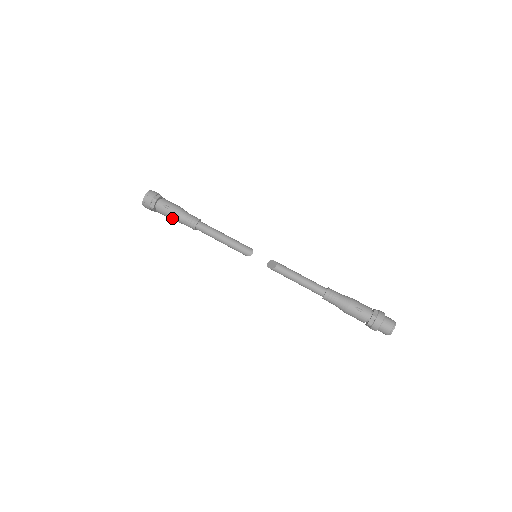
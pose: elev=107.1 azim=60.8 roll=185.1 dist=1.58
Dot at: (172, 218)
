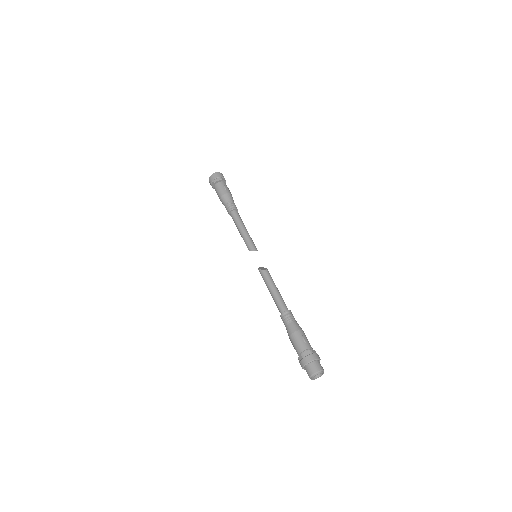
Dot at: (222, 195)
